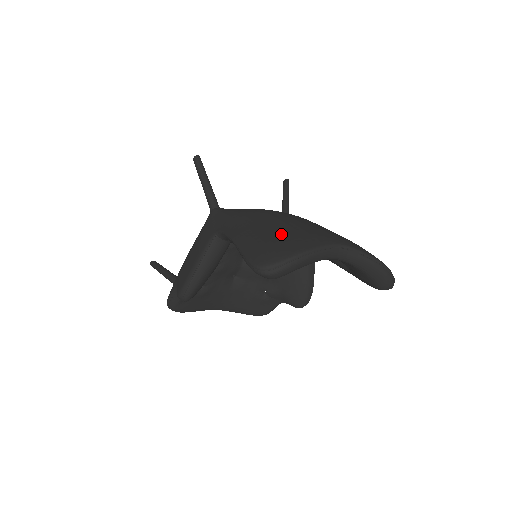
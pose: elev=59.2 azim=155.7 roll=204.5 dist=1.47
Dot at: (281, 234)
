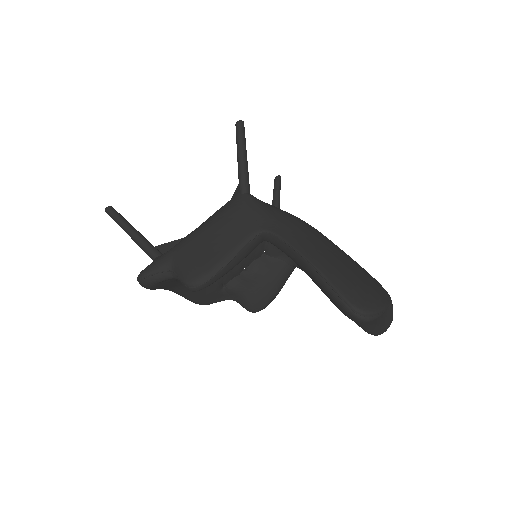
Dot at: (357, 272)
